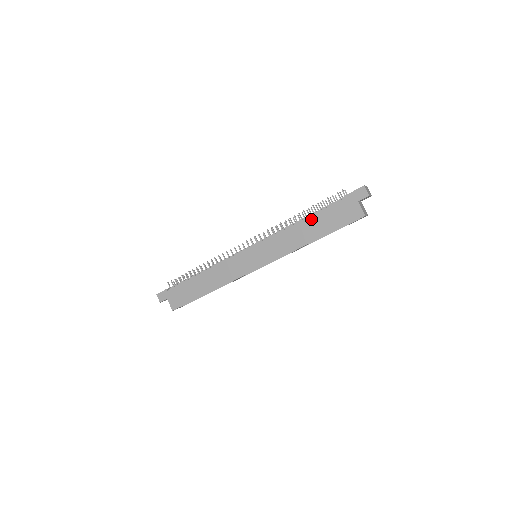
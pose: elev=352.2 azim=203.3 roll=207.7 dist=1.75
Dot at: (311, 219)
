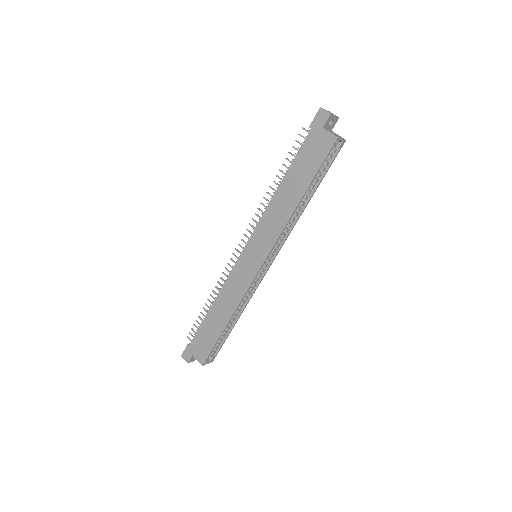
Dot at: (286, 178)
